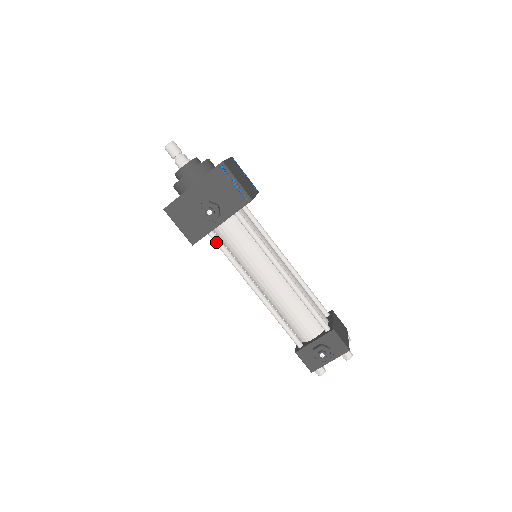
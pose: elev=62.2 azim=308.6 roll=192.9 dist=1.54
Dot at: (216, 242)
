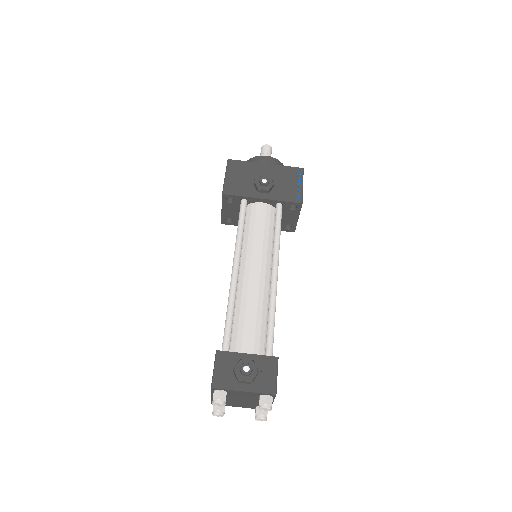
Dot at: (242, 209)
